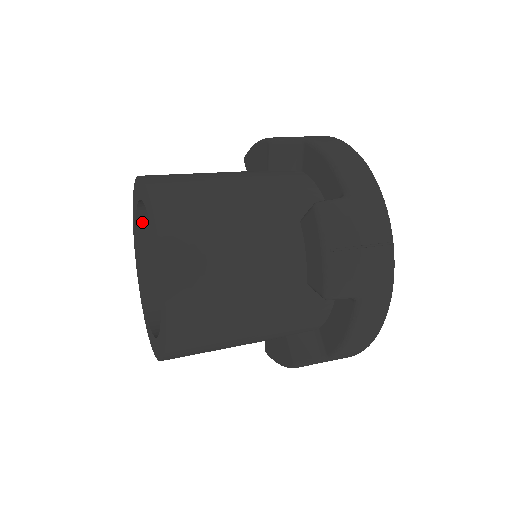
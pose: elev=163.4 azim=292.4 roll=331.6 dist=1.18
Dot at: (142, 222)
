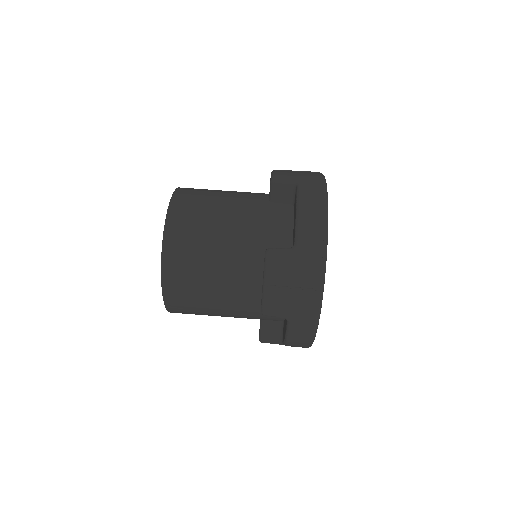
Dot at: occluded
